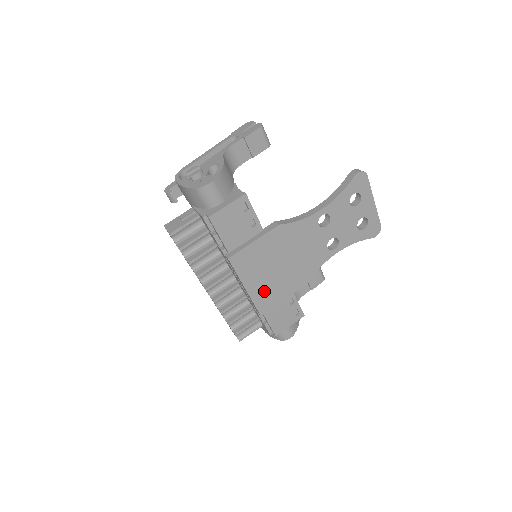
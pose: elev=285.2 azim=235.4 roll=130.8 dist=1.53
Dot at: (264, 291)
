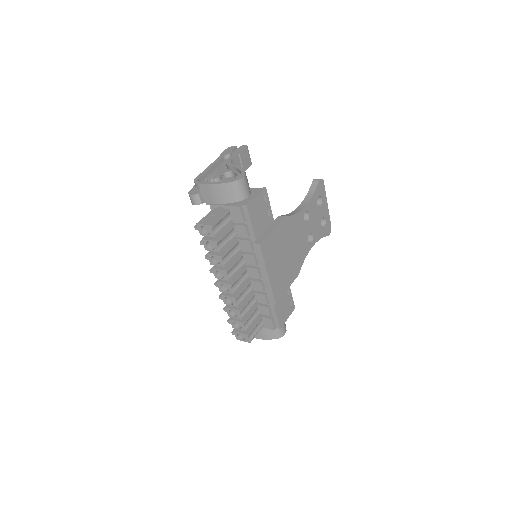
Dot at: (278, 279)
